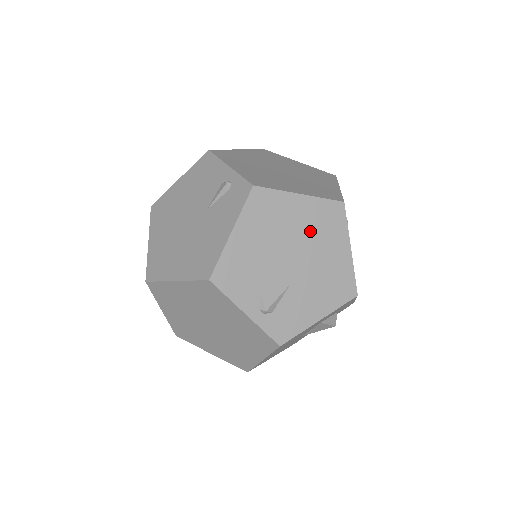
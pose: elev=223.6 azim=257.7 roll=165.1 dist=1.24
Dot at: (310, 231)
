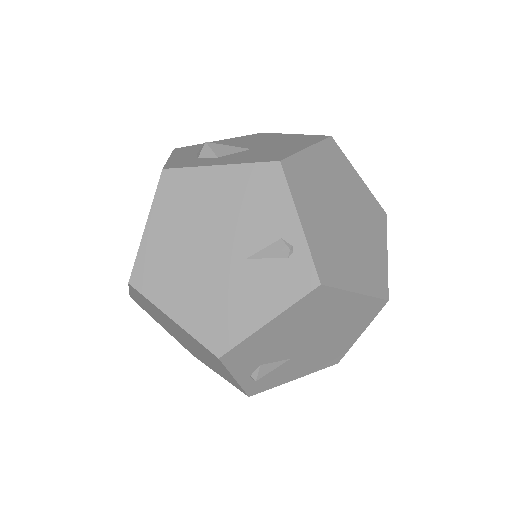
Dot at: (341, 322)
